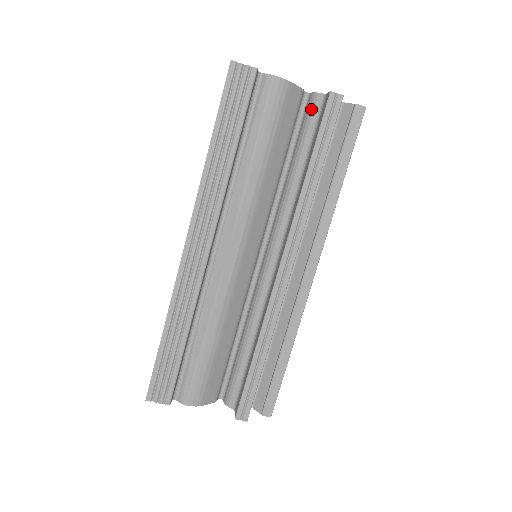
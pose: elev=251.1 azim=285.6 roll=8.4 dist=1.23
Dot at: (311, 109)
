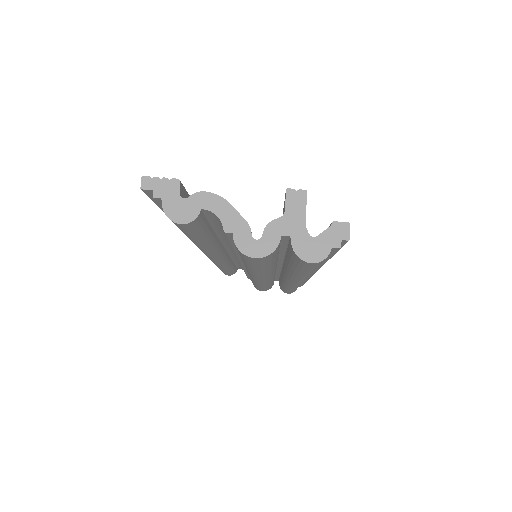
Dot at: occluded
